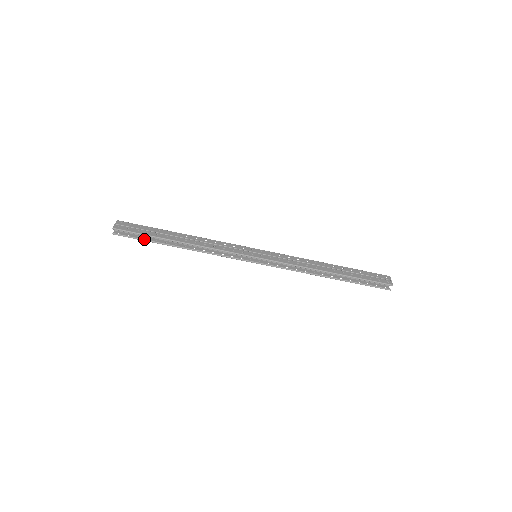
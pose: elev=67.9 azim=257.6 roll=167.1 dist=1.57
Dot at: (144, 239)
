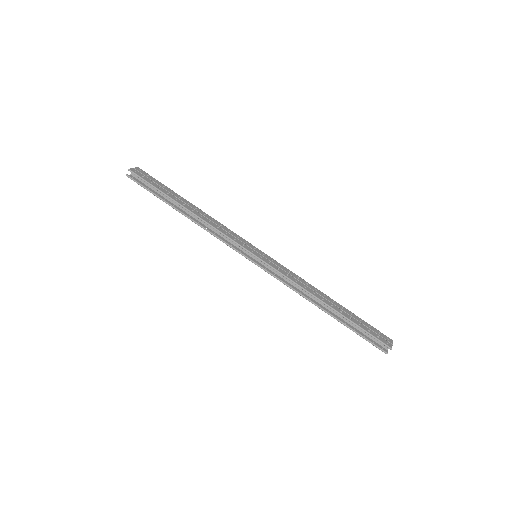
Dot at: (153, 192)
